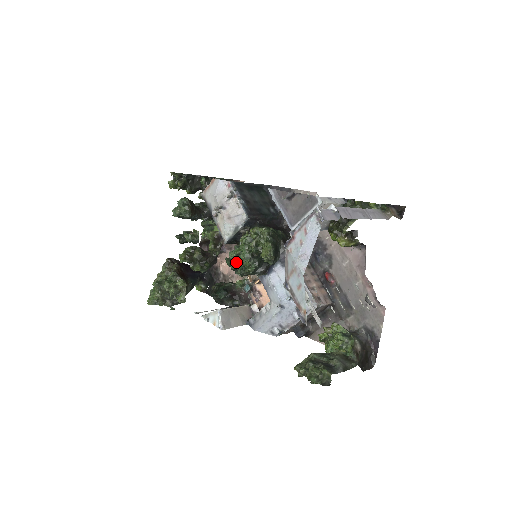
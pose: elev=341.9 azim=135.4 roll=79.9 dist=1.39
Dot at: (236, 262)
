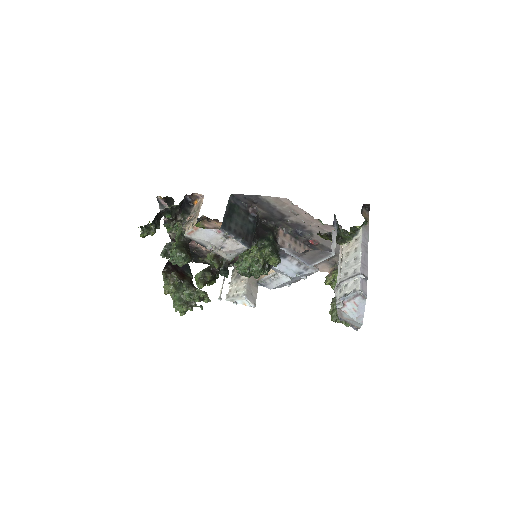
Dot at: (250, 273)
